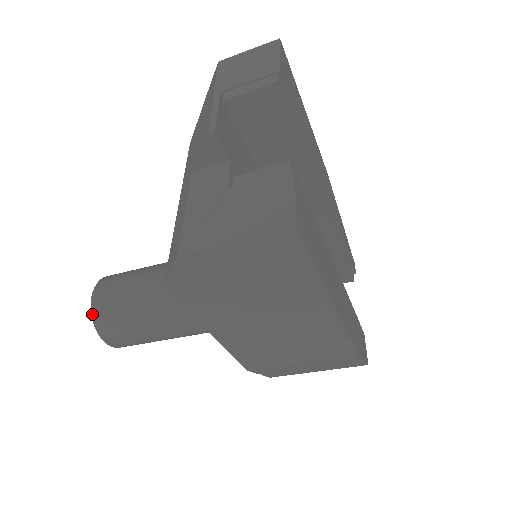
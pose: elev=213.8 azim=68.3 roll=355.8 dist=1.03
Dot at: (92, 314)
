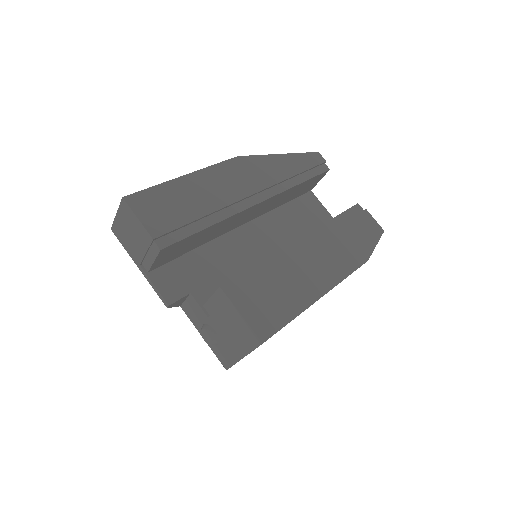
Dot at: occluded
